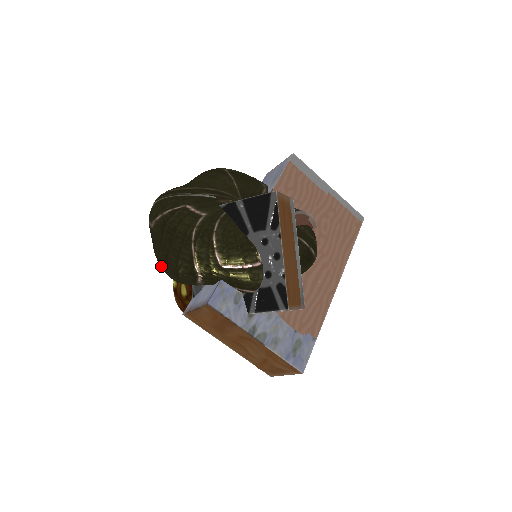
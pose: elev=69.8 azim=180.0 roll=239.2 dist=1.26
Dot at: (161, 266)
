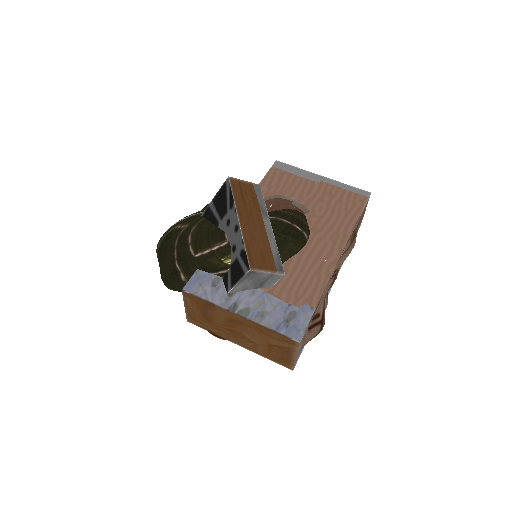
Dot at: occluded
